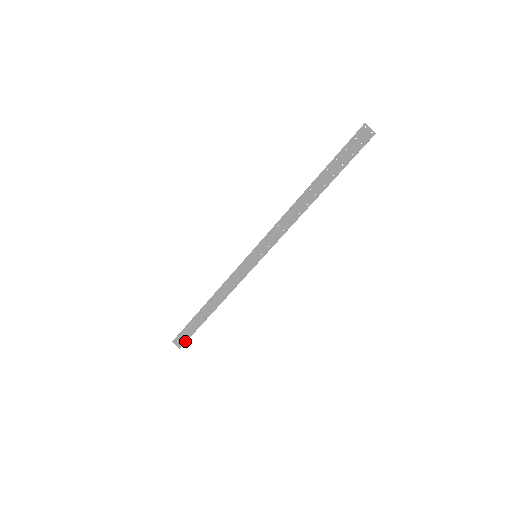
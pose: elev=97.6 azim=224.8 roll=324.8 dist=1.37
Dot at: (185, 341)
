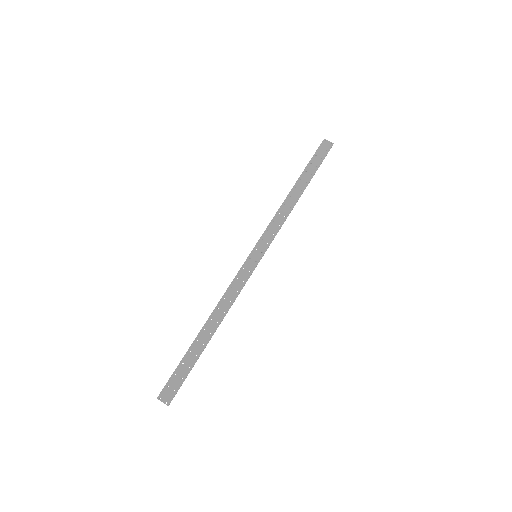
Dot at: (177, 390)
